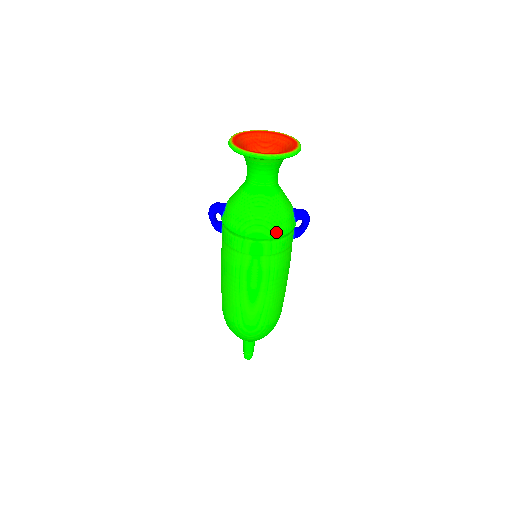
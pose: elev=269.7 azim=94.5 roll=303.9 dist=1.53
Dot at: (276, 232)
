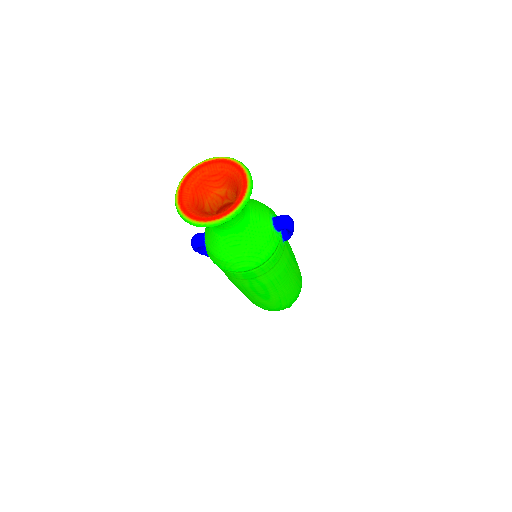
Dot at: (261, 260)
